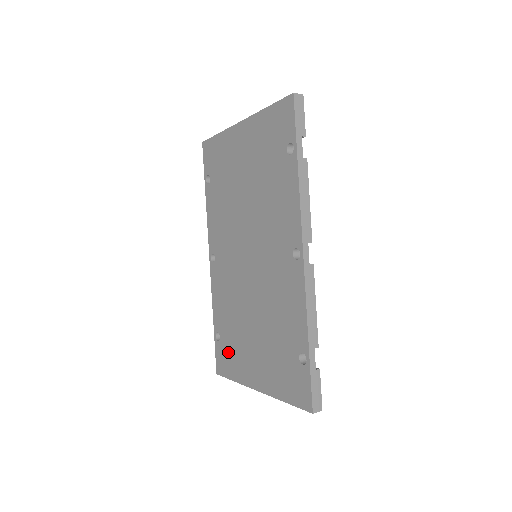
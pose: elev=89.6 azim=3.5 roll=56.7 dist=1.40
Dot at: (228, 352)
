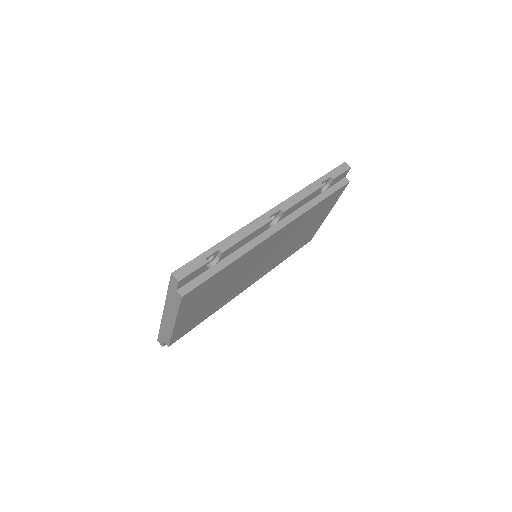
Dot at: occluded
